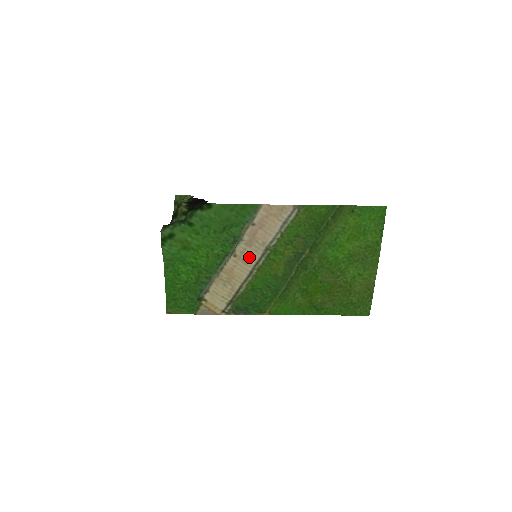
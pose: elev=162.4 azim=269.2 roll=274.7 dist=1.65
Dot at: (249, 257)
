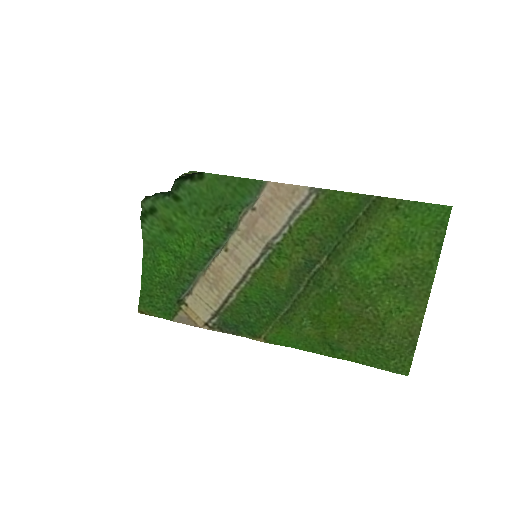
Dot at: (244, 255)
